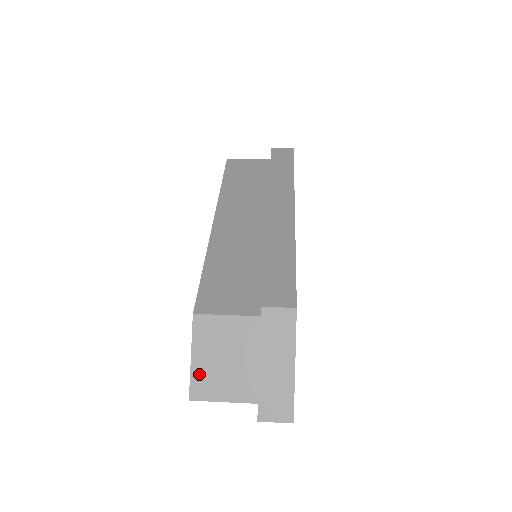
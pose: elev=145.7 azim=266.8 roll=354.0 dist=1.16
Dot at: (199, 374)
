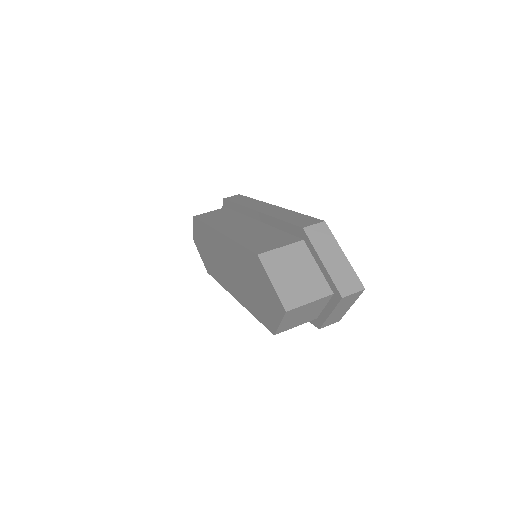
Dot at: (283, 291)
